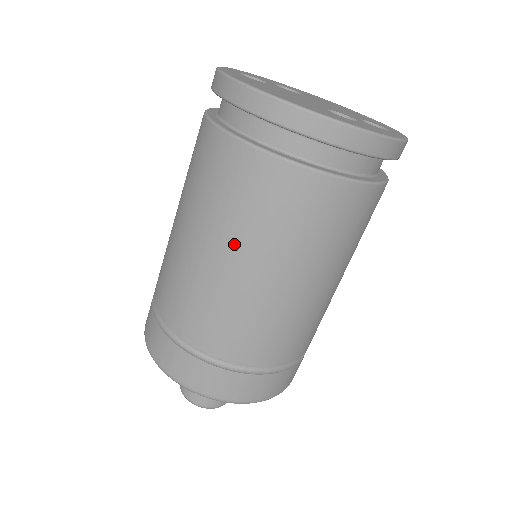
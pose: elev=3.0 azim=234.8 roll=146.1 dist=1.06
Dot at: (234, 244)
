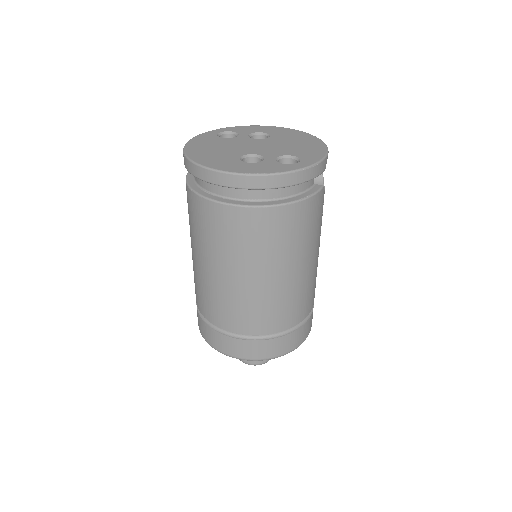
Dot at: (197, 248)
